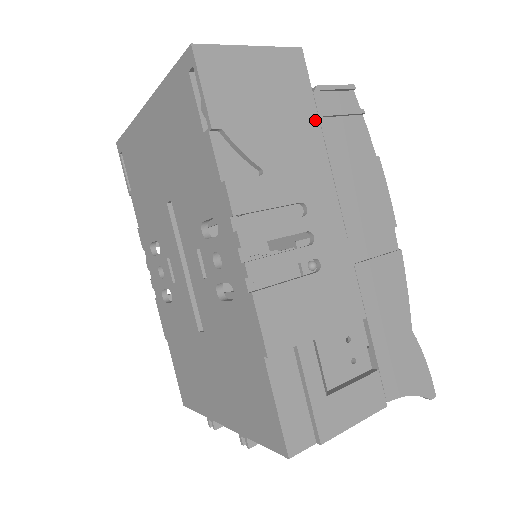
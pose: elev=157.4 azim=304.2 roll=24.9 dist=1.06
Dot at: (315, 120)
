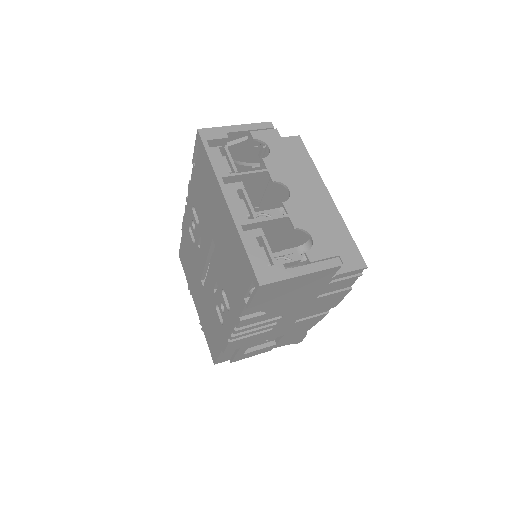
Dot at: (320, 289)
